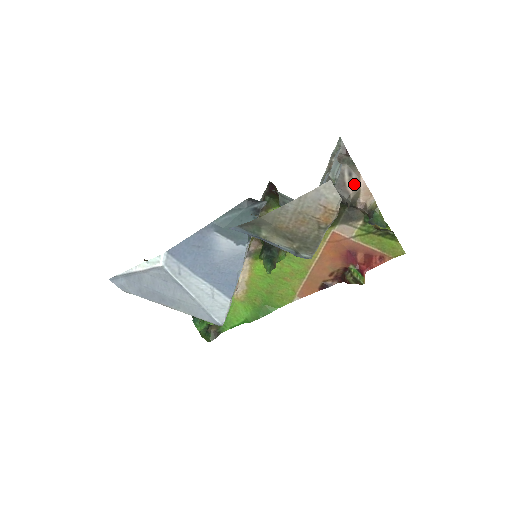
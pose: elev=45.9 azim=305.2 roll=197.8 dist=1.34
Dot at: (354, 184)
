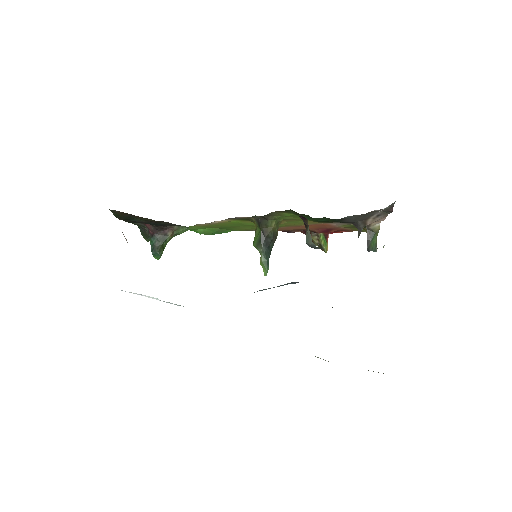
Dot at: occluded
